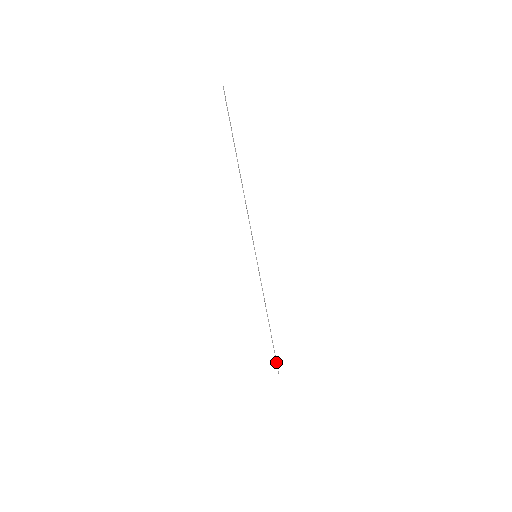
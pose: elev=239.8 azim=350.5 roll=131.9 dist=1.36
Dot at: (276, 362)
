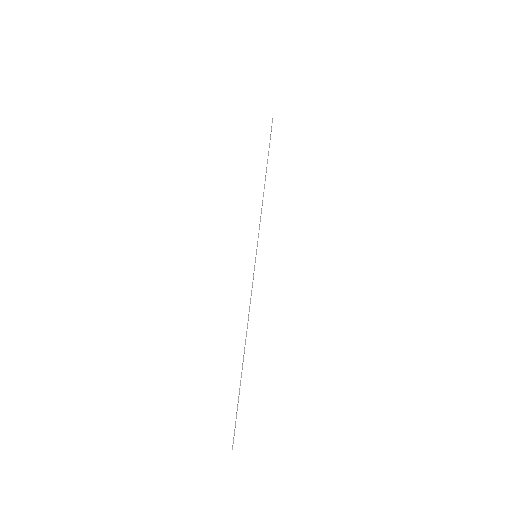
Dot at: (235, 424)
